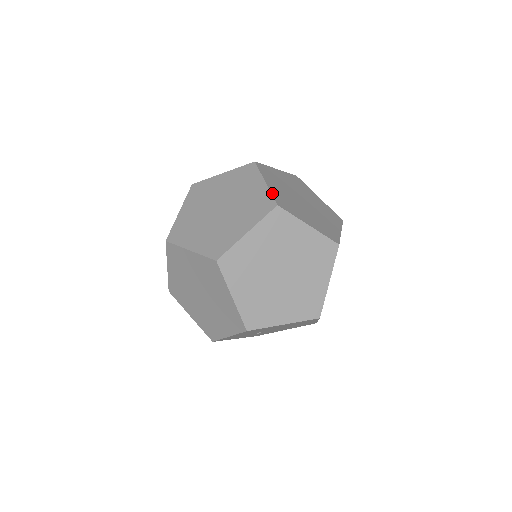
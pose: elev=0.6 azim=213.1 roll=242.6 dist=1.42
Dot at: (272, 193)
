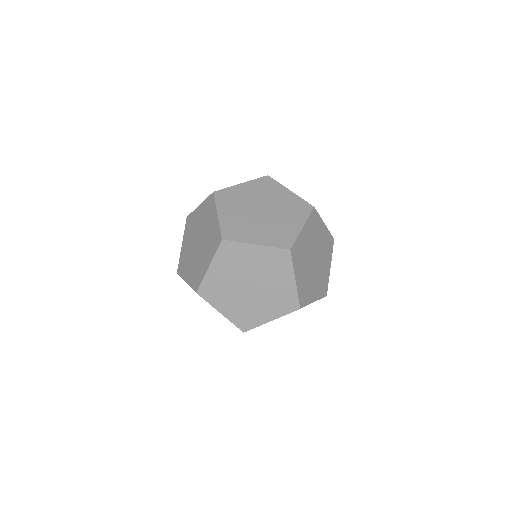
Dot at: (302, 199)
